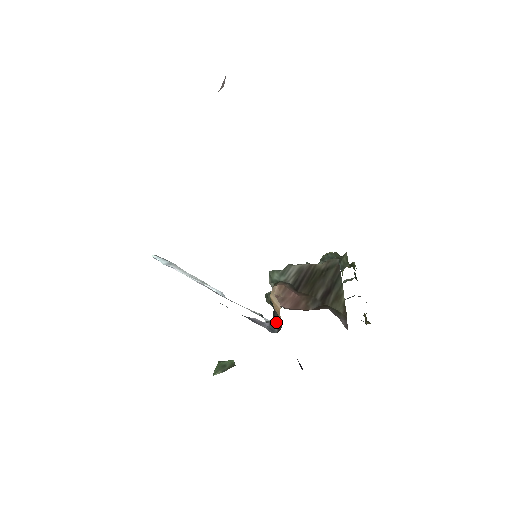
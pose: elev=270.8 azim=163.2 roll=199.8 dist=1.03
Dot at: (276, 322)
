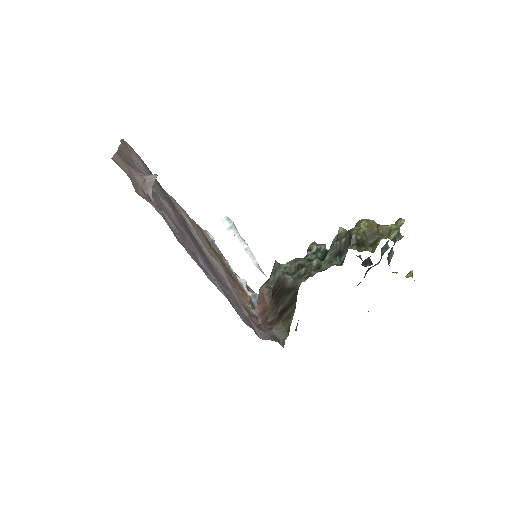
Dot at: occluded
